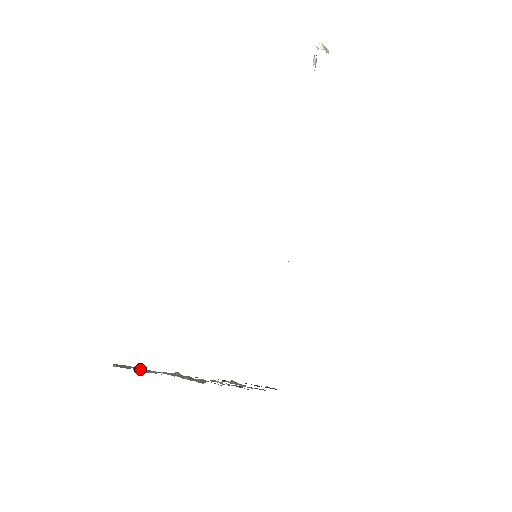
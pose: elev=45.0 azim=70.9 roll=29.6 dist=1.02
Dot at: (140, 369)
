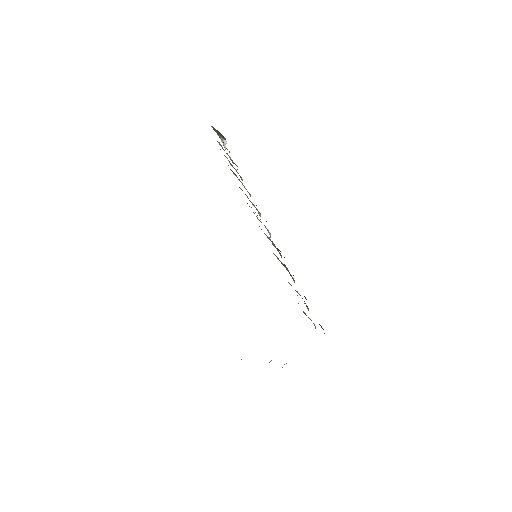
Dot at: occluded
